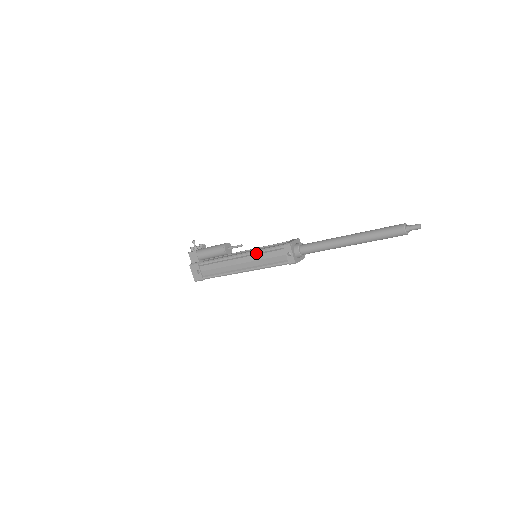
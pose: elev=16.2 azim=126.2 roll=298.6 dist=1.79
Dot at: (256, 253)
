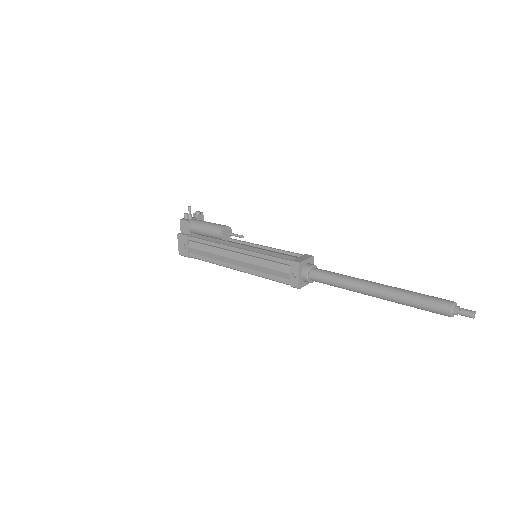
Dot at: (256, 256)
